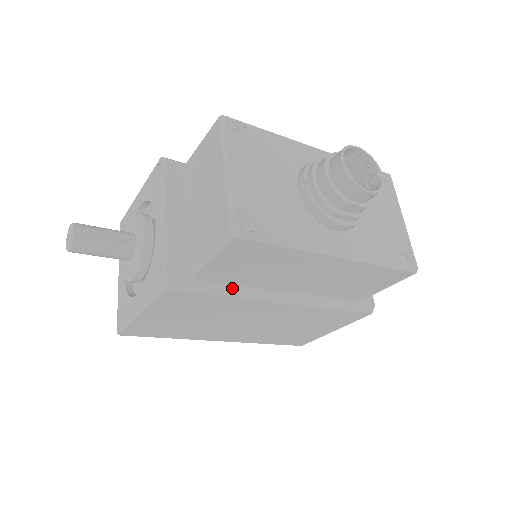
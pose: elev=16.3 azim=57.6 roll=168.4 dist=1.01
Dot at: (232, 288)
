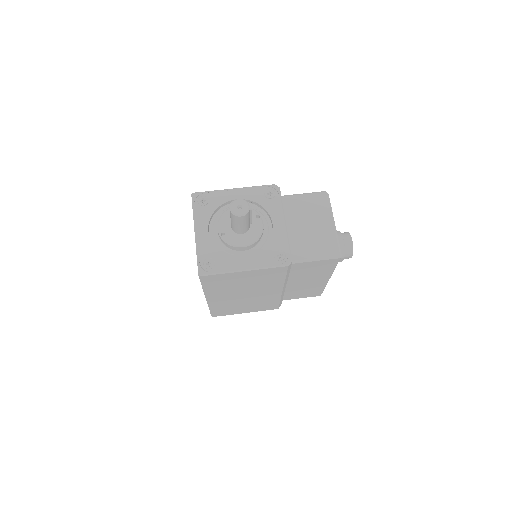
Dot at: (288, 275)
